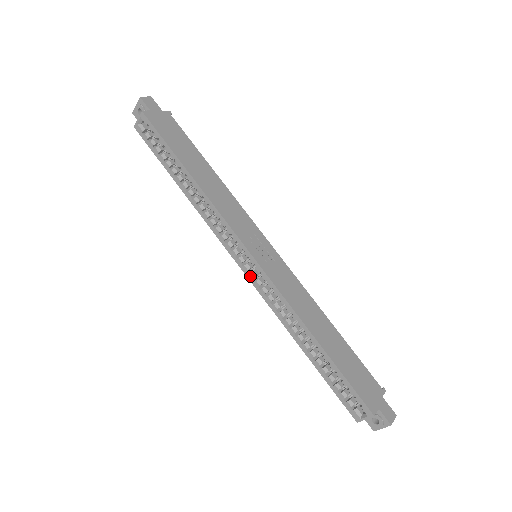
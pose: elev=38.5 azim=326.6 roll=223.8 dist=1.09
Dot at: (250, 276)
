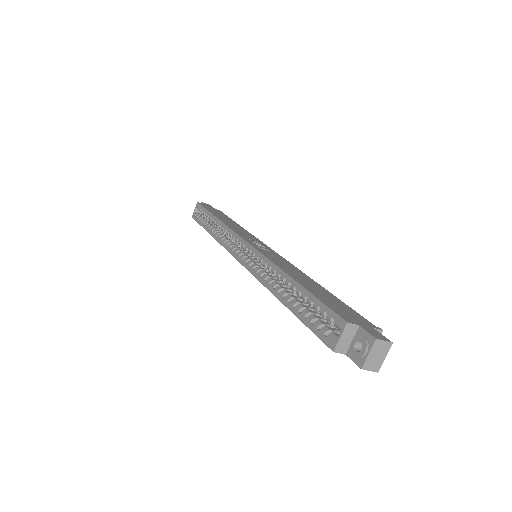
Dot at: (244, 261)
